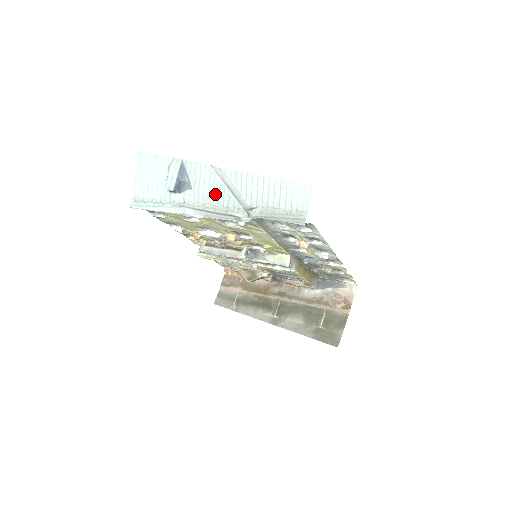
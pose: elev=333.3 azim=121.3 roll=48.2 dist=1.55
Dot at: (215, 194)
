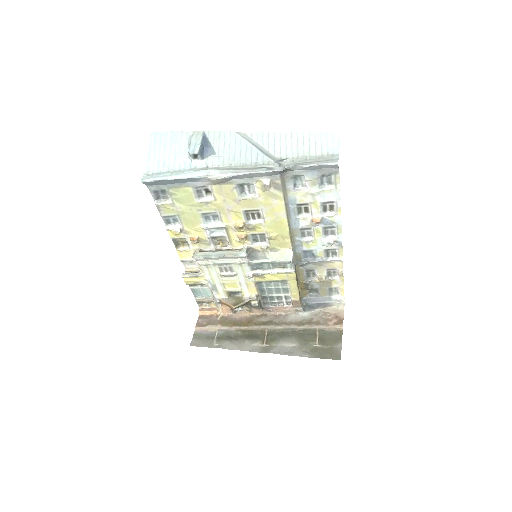
Dot at: (242, 154)
